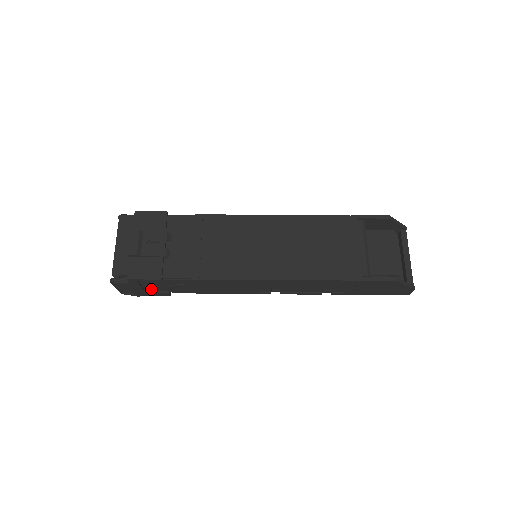
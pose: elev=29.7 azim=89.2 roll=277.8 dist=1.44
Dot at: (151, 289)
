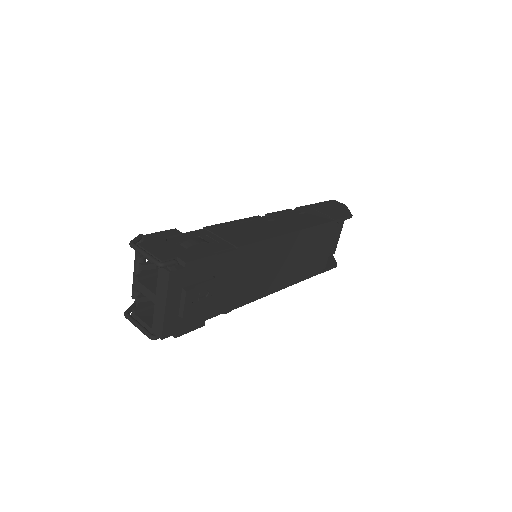
Dot at: occluded
